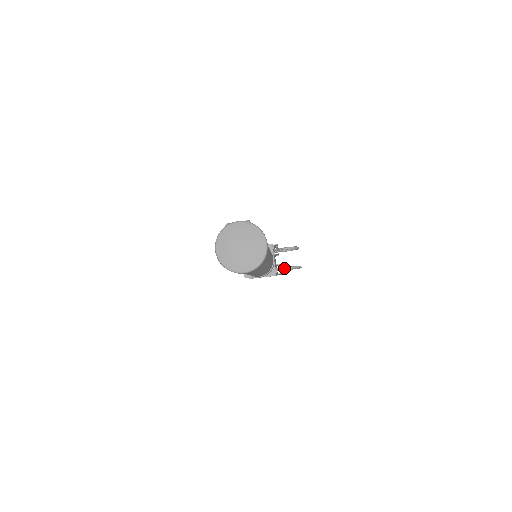
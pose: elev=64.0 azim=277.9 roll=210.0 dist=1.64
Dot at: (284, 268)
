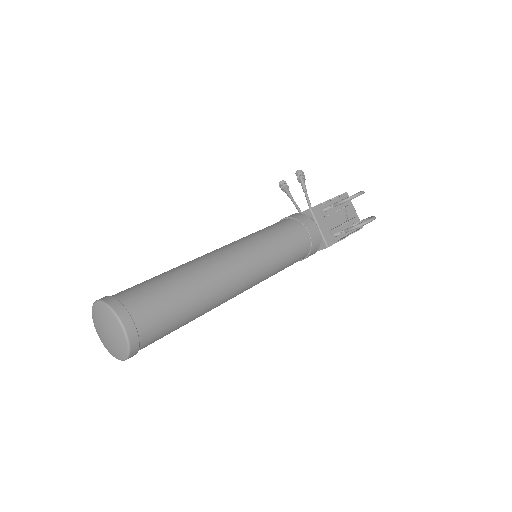
Dot at: (342, 232)
